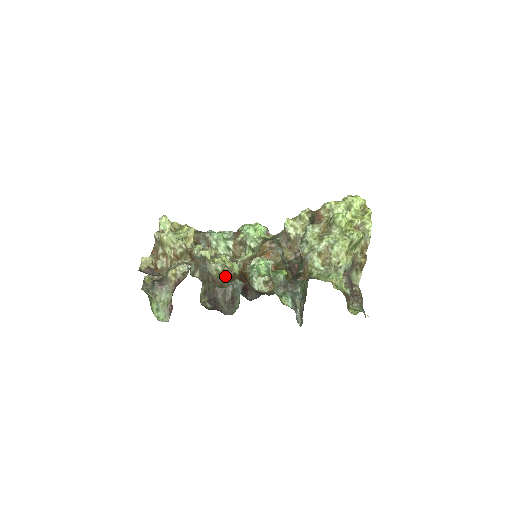
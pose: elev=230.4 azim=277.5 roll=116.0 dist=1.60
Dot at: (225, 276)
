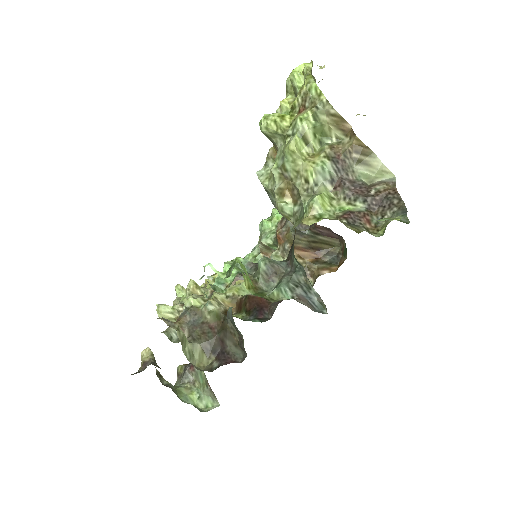
Dot at: (232, 310)
